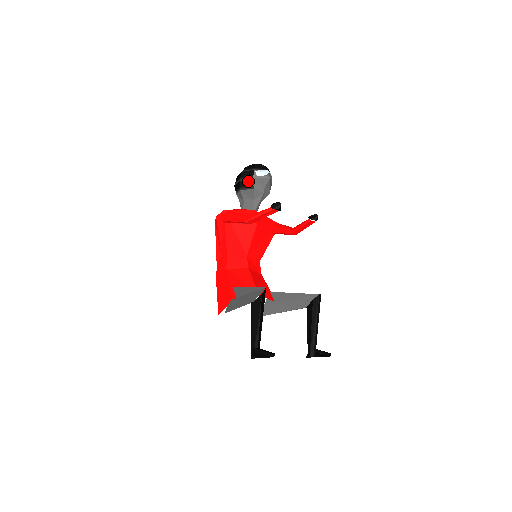
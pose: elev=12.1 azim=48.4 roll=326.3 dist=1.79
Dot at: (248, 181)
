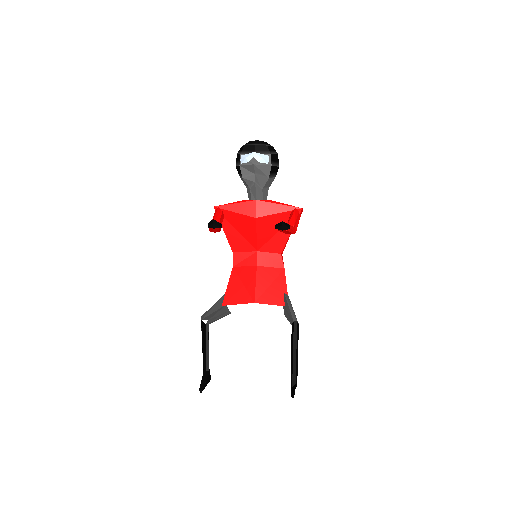
Dot at: (238, 168)
